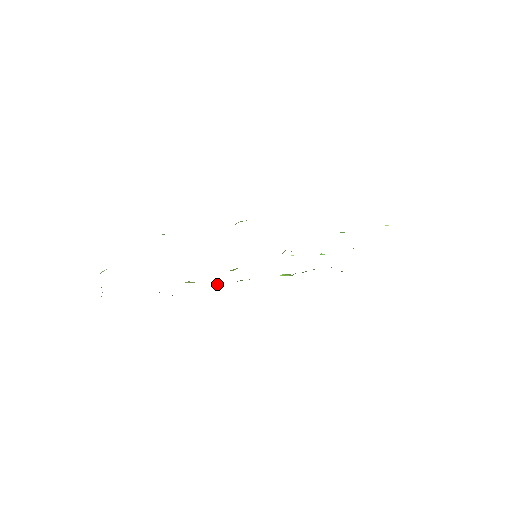
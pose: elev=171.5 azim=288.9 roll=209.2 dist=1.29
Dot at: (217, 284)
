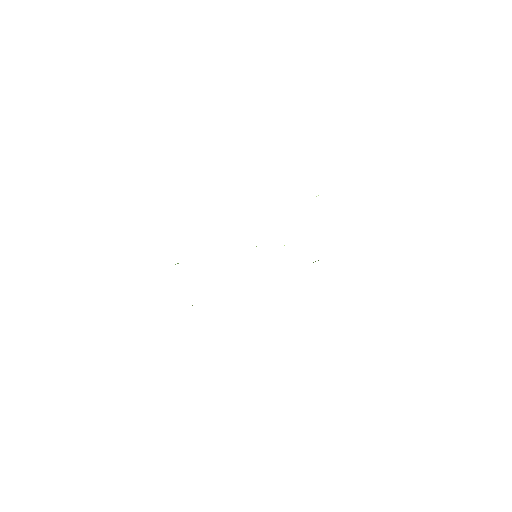
Dot at: occluded
